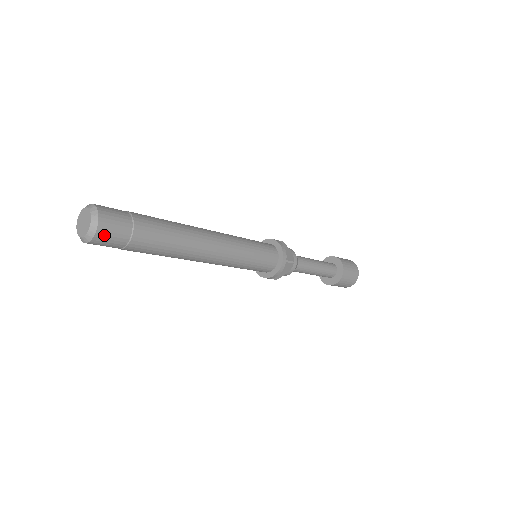
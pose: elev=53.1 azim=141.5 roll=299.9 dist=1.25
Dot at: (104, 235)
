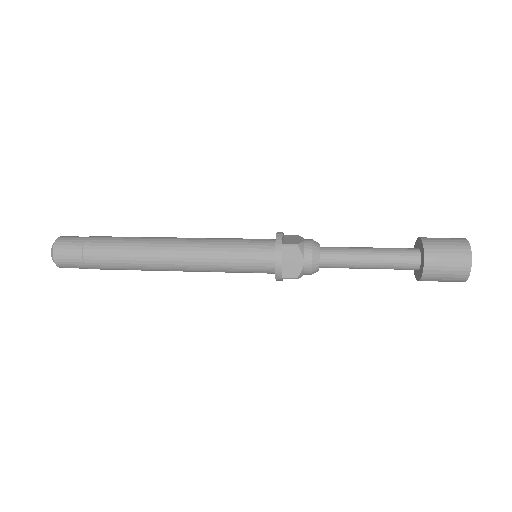
Dot at: (60, 252)
